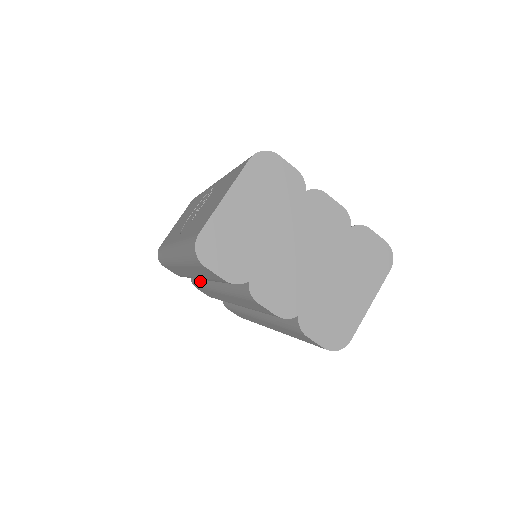
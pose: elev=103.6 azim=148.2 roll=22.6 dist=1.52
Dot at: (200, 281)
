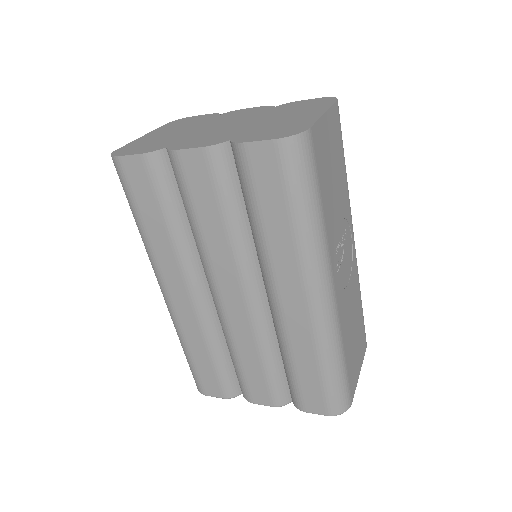
Dot at: occluded
